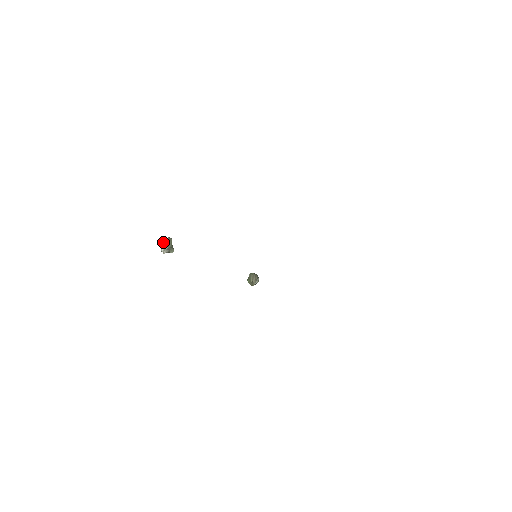
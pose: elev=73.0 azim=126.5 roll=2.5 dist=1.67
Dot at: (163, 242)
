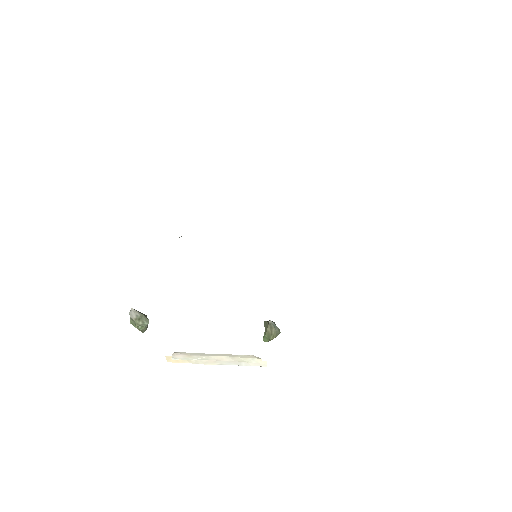
Dot at: occluded
